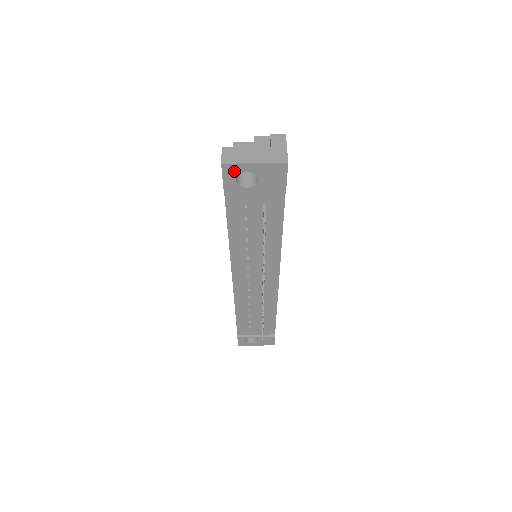
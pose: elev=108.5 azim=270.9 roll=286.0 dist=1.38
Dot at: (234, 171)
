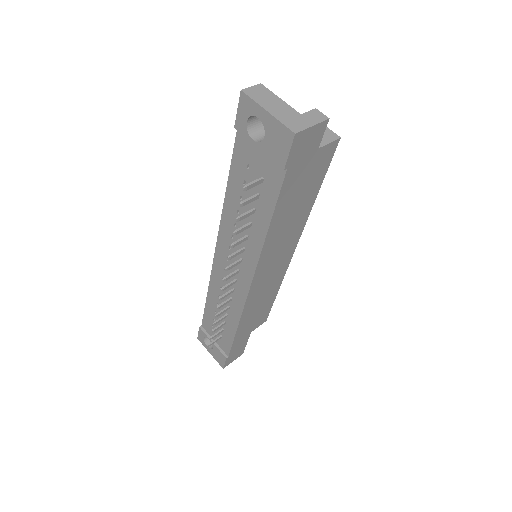
Dot at: (248, 108)
